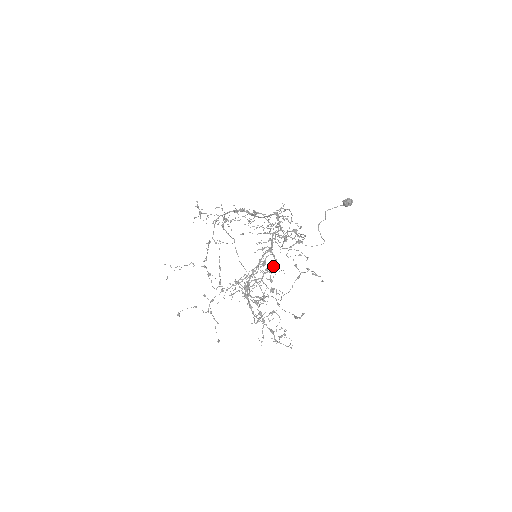
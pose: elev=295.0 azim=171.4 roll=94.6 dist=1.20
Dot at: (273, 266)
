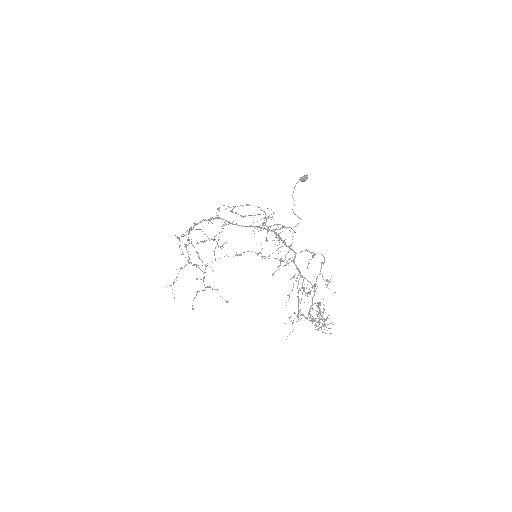
Dot at: (314, 291)
